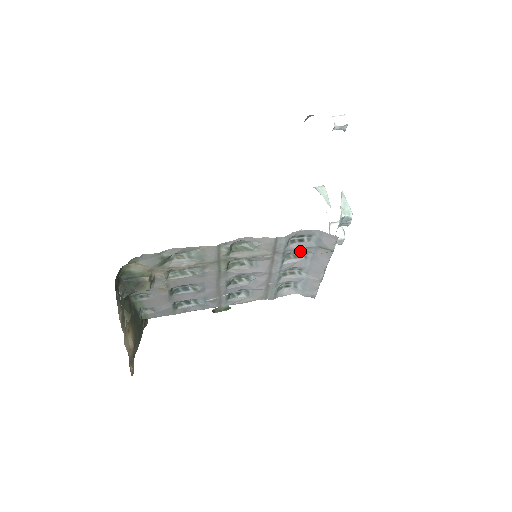
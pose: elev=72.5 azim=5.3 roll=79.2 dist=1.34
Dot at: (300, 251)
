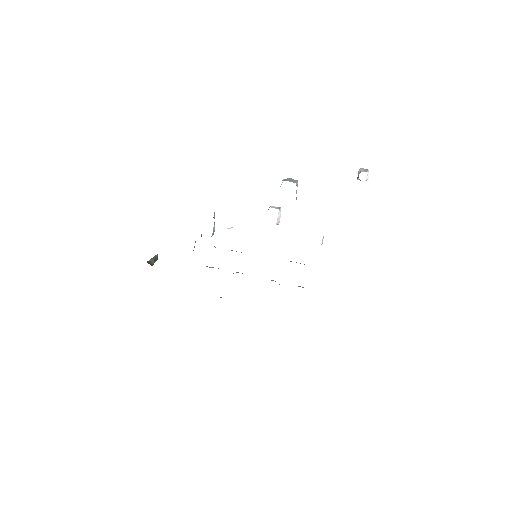
Dot at: occluded
